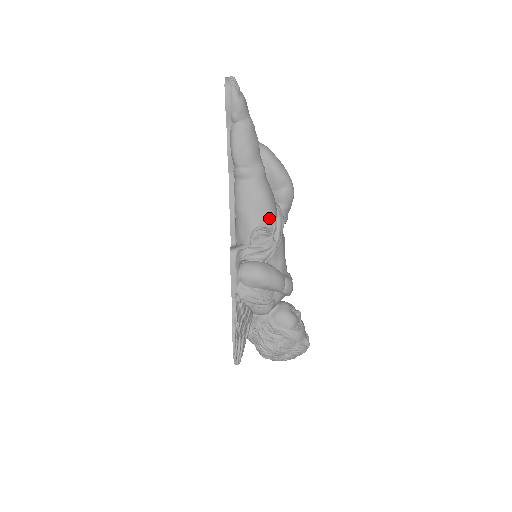
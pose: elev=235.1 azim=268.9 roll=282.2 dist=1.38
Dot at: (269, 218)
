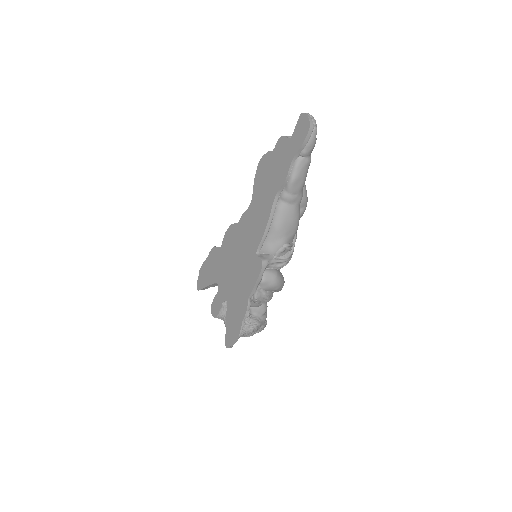
Dot at: occluded
